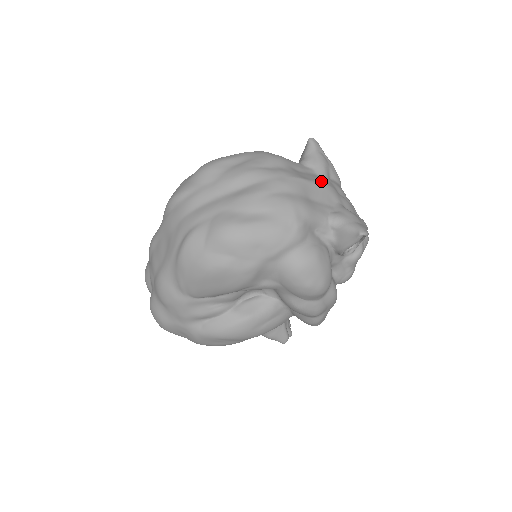
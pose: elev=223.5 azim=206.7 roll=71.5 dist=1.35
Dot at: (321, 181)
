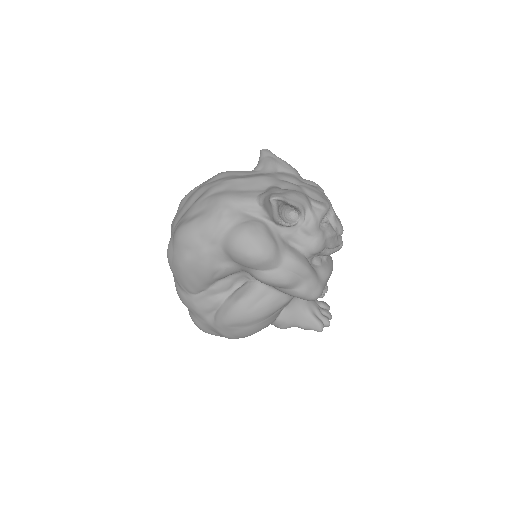
Dot at: (258, 175)
